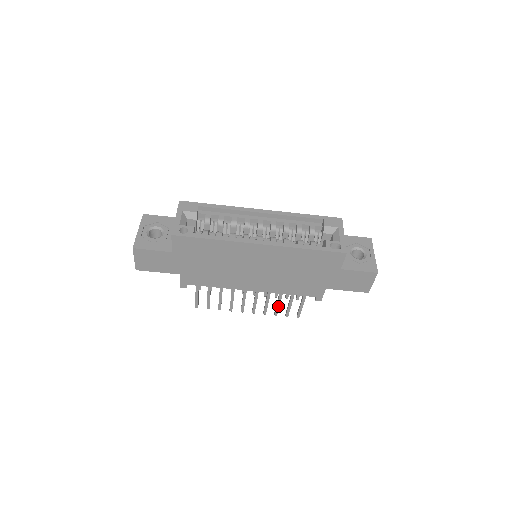
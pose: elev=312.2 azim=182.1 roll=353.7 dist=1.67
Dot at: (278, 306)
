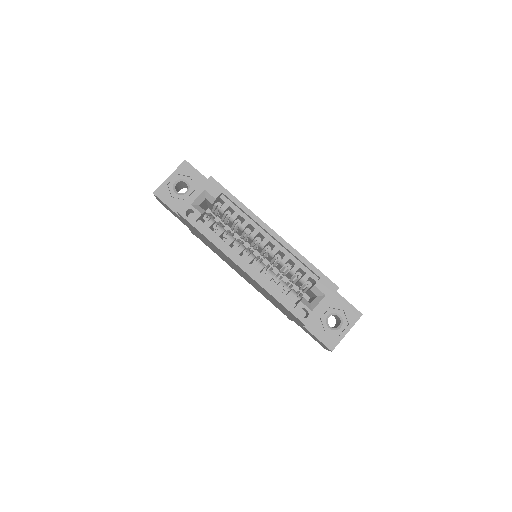
Dot at: occluded
